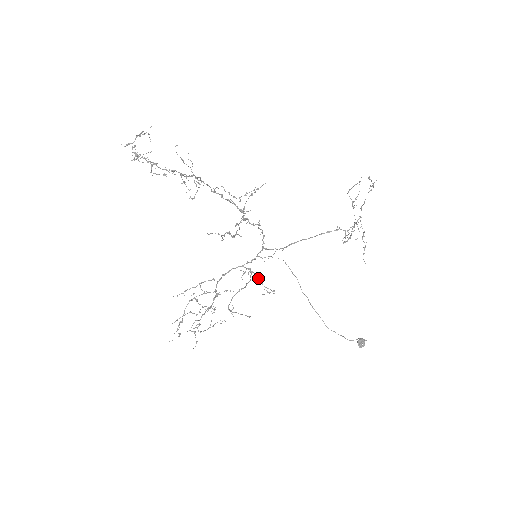
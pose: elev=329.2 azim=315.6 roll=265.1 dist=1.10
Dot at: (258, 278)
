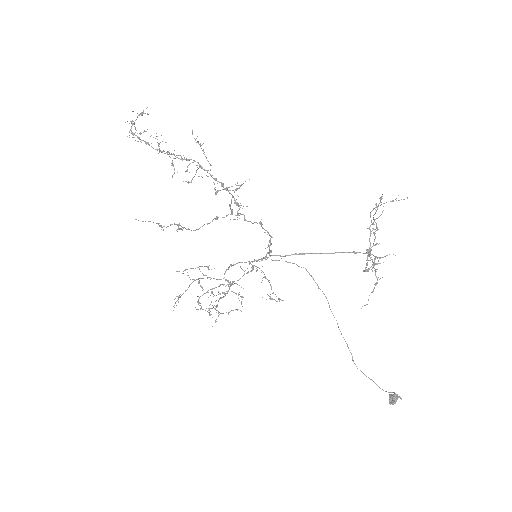
Dot at: (268, 280)
